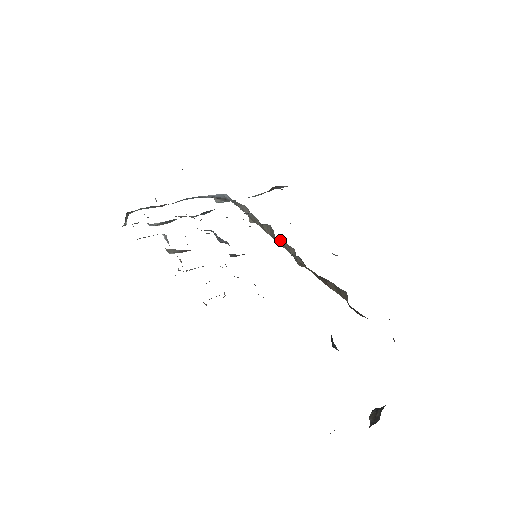
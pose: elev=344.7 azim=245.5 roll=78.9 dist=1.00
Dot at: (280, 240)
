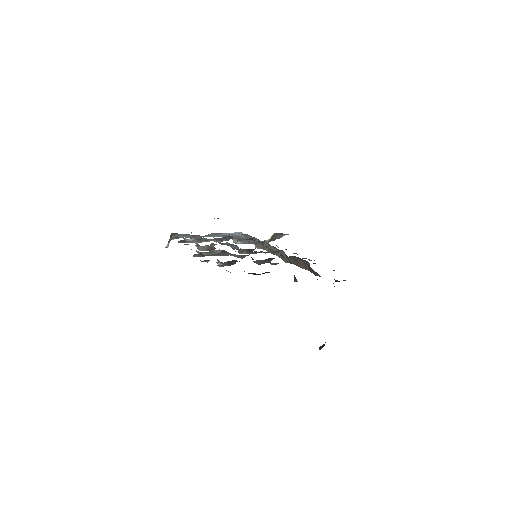
Dot at: (273, 248)
